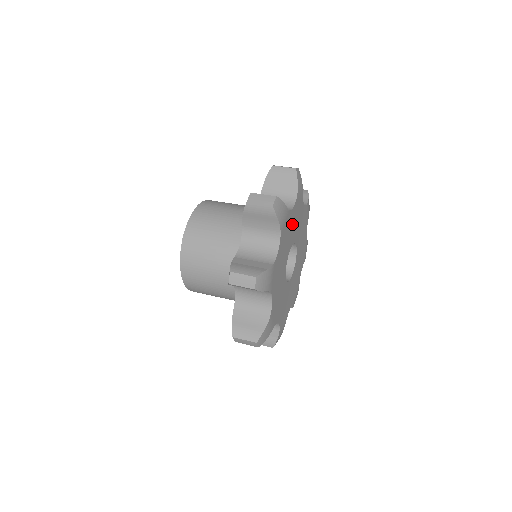
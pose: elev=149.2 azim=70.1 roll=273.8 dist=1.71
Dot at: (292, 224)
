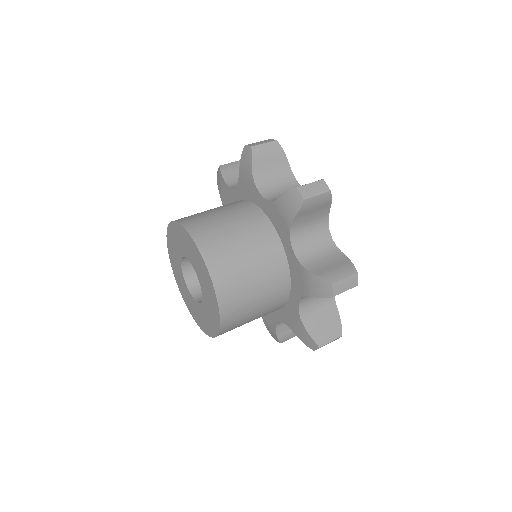
Dot at: occluded
